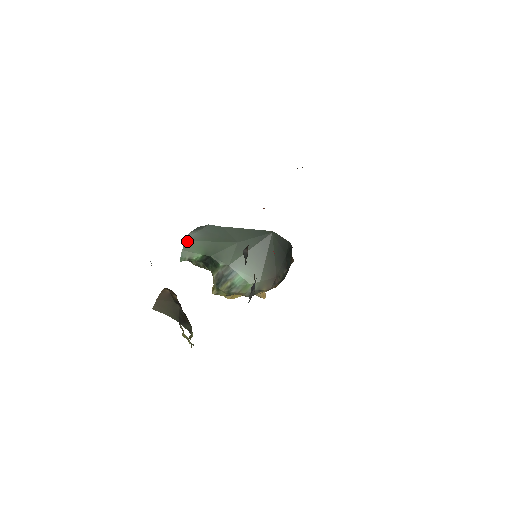
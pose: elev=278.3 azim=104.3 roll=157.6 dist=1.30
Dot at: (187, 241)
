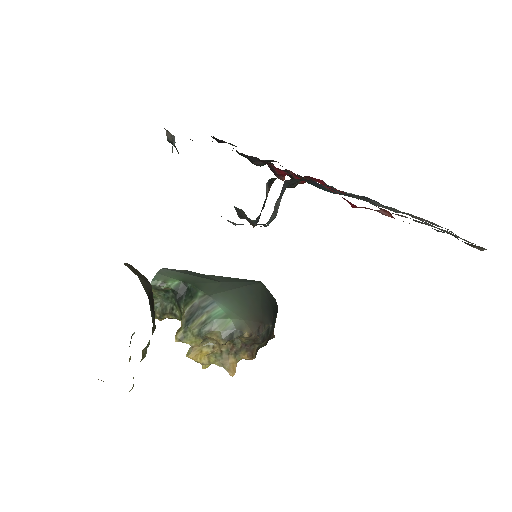
Dot at: (164, 269)
